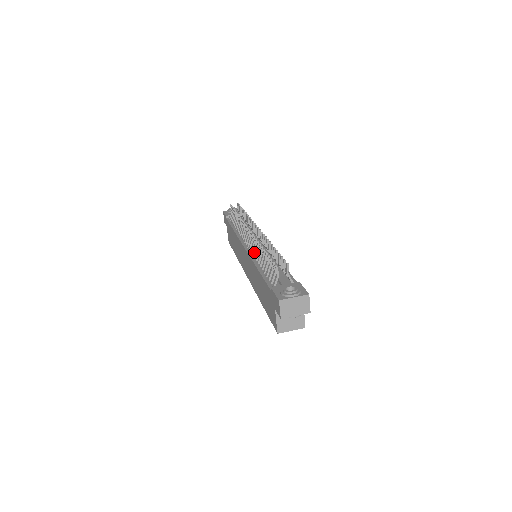
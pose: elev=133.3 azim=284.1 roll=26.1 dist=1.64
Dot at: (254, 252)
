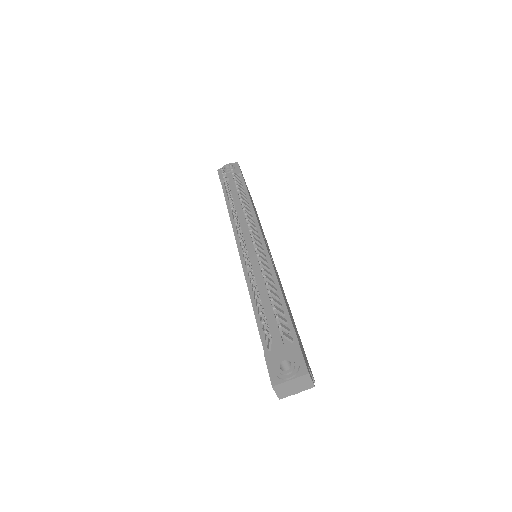
Dot at: occluded
